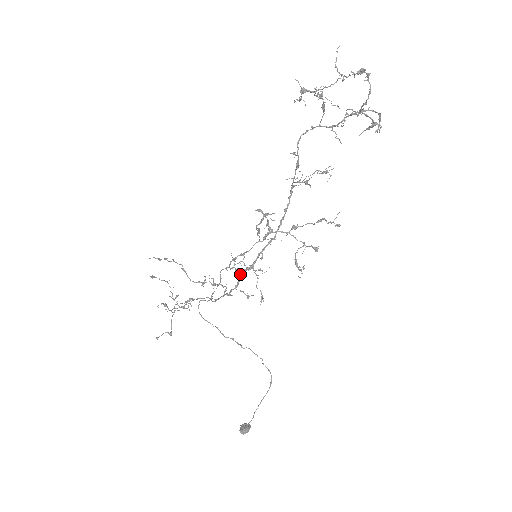
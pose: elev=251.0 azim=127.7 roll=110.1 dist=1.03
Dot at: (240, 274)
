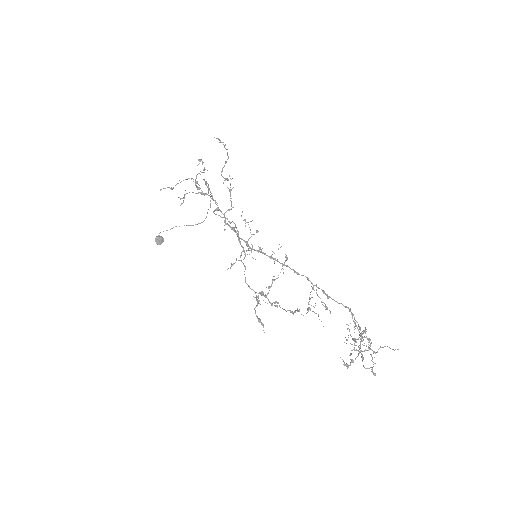
Dot at: (241, 238)
